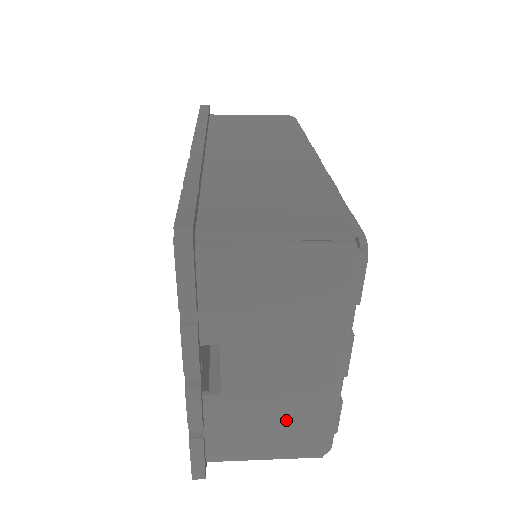
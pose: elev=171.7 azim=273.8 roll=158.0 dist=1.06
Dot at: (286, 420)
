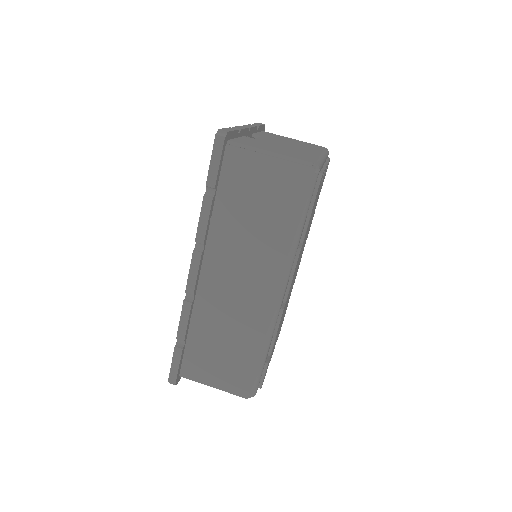
Dot at: occluded
